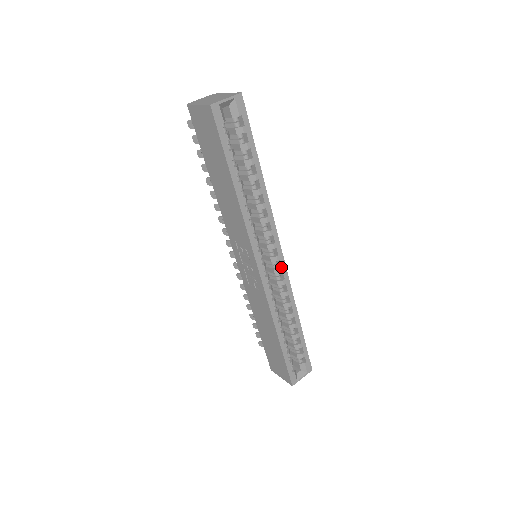
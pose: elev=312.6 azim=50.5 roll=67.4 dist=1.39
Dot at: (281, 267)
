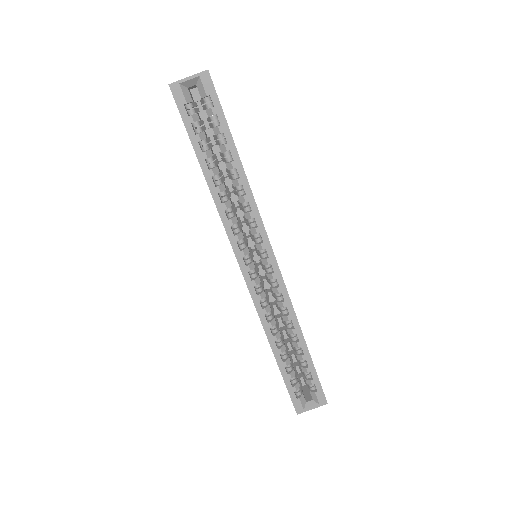
Dot at: (274, 272)
